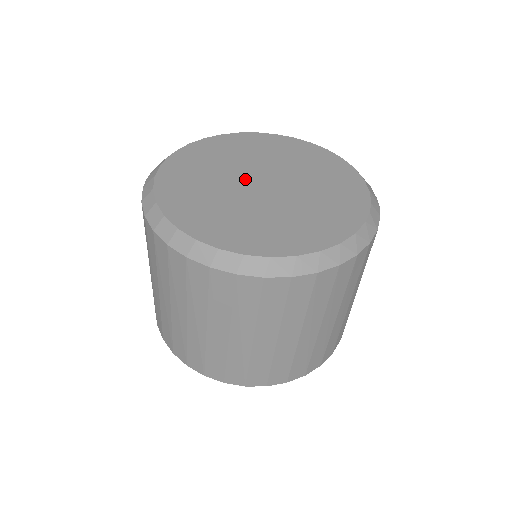
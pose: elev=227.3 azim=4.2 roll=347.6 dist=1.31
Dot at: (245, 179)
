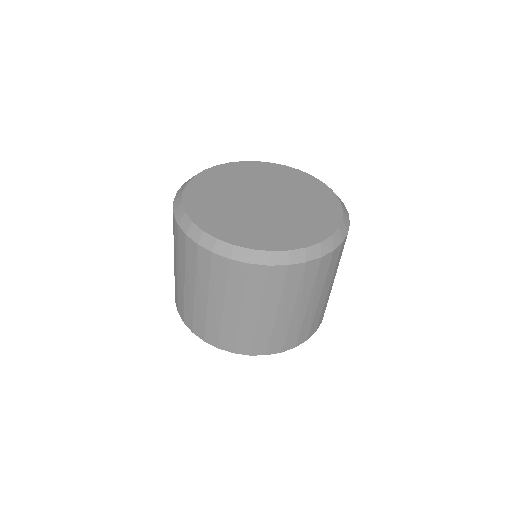
Dot at: (249, 199)
